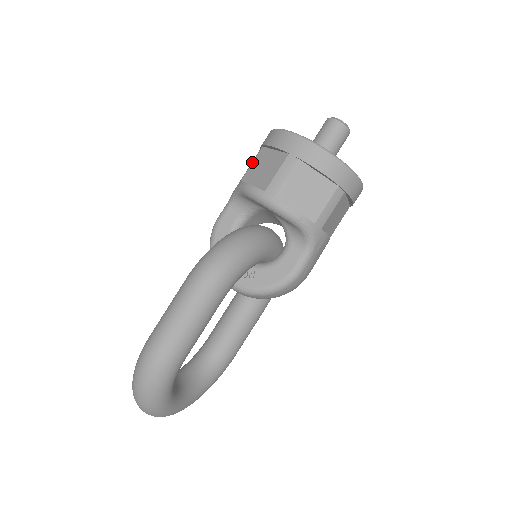
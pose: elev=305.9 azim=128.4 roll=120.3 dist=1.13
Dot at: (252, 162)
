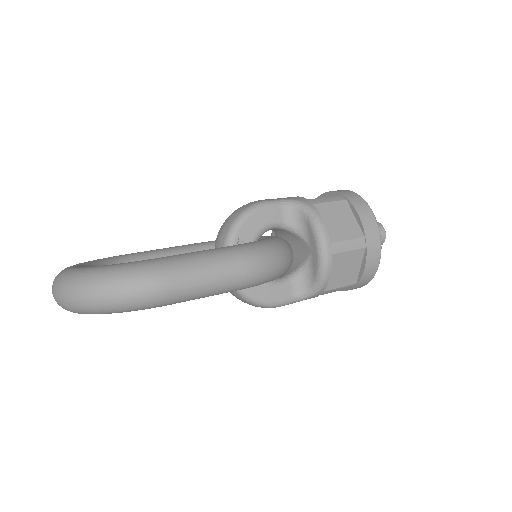
Dot at: (332, 201)
